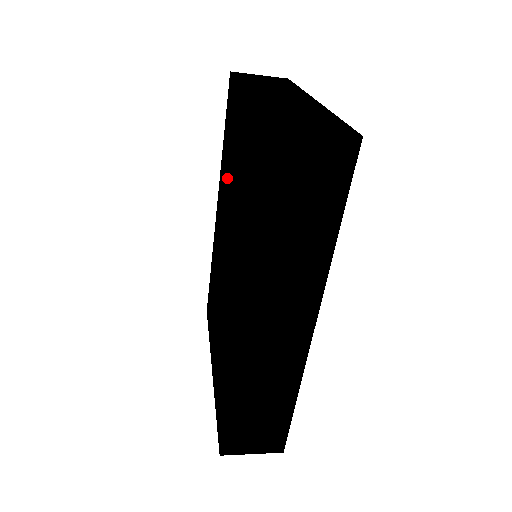
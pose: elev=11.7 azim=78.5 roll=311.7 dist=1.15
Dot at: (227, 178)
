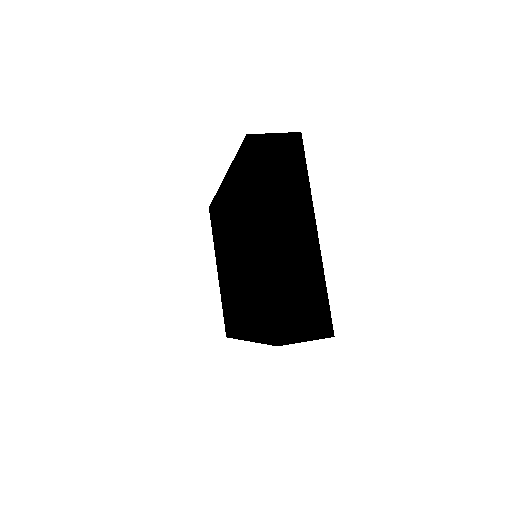
Dot at: (238, 217)
